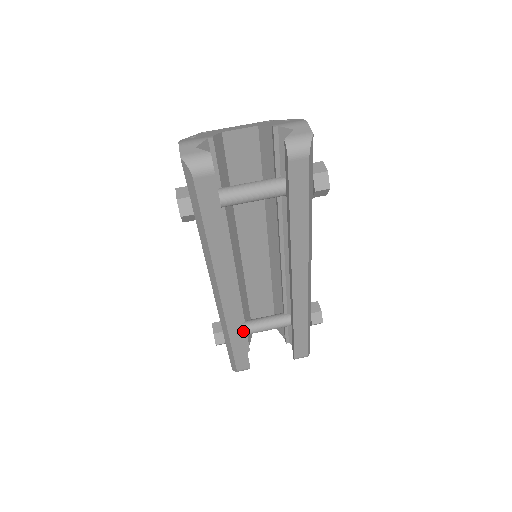
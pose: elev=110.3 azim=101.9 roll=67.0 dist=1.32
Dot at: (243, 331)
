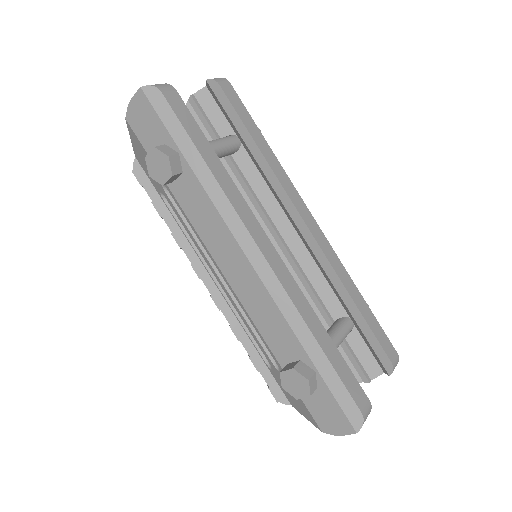
Dot at: (316, 316)
